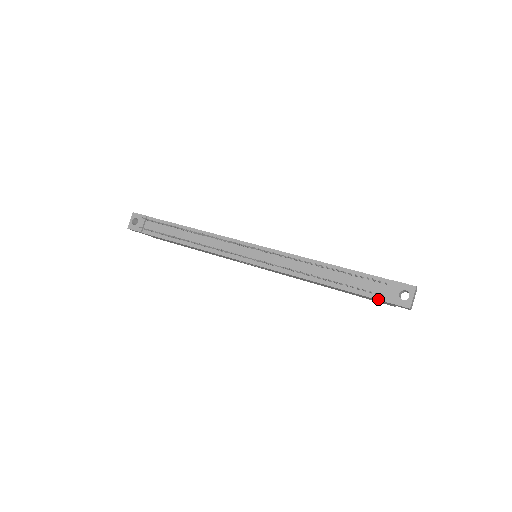
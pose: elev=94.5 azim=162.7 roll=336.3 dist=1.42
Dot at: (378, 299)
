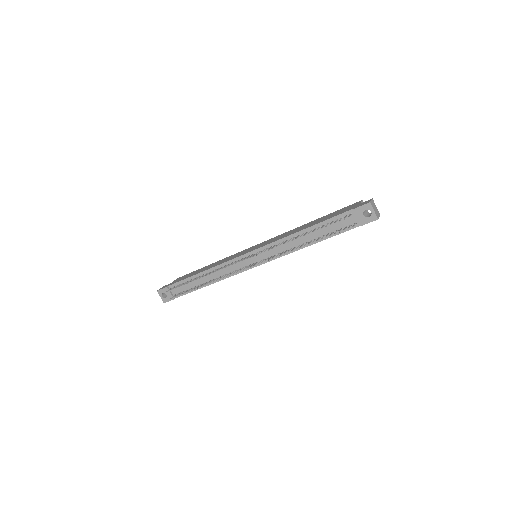
Dot at: occluded
